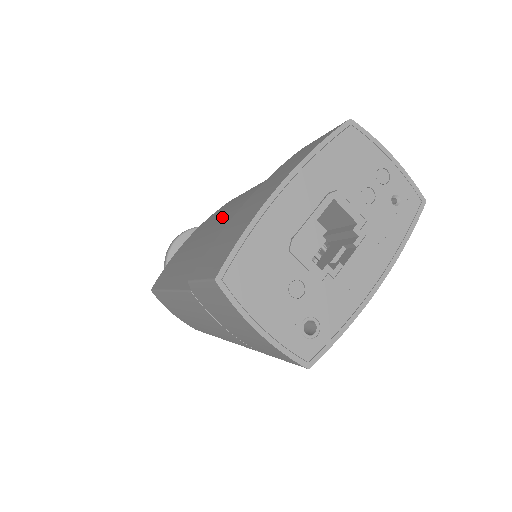
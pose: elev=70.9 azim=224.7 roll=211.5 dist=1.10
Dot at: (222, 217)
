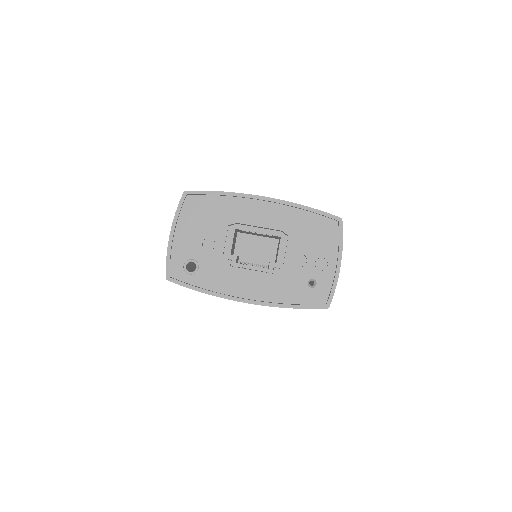
Dot at: occluded
